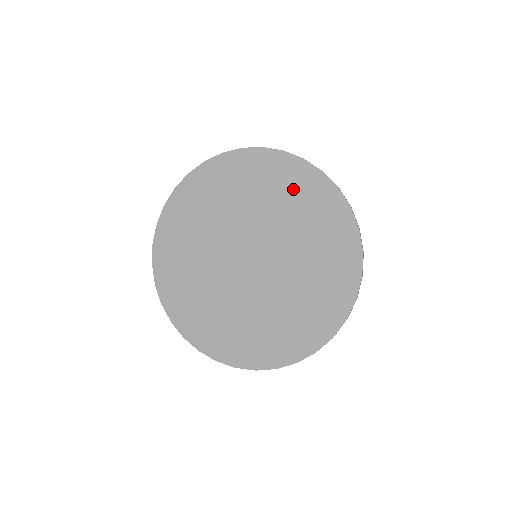
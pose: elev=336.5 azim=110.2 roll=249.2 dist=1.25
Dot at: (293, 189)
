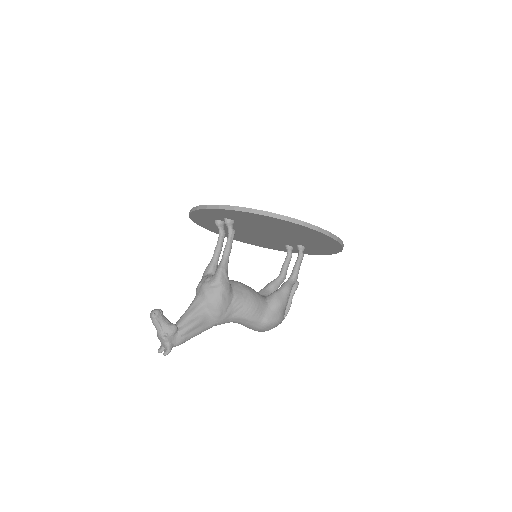
Dot at: occluded
